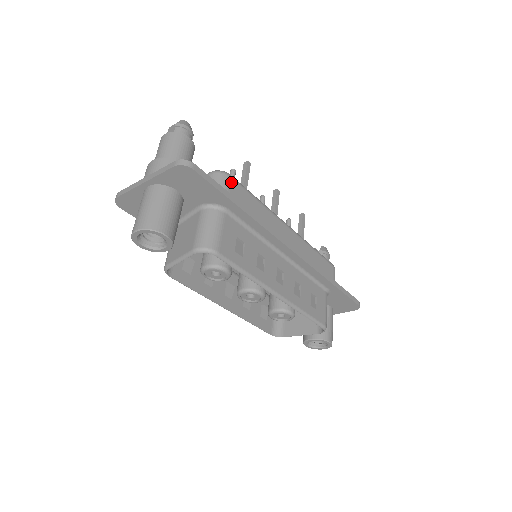
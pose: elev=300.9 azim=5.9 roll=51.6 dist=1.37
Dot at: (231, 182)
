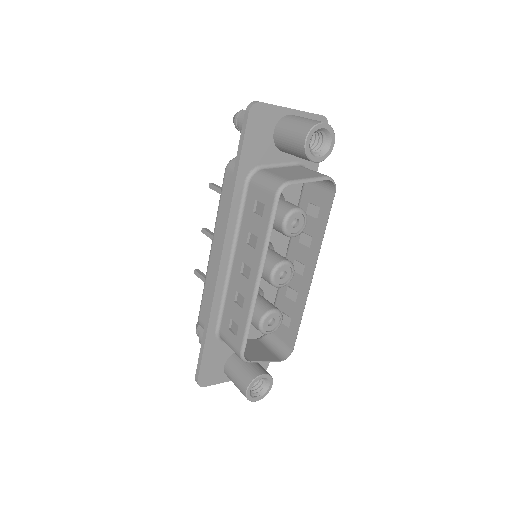
Dot at: occluded
